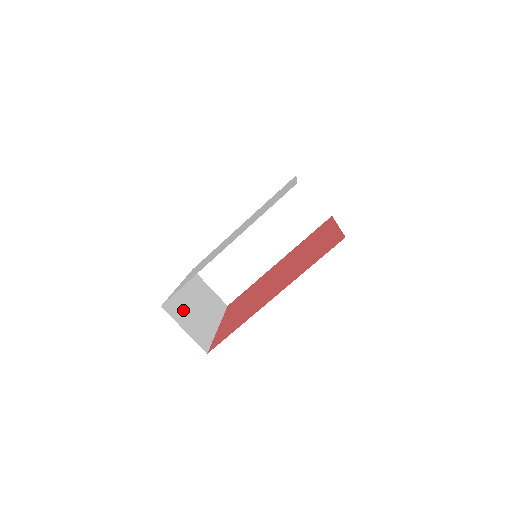
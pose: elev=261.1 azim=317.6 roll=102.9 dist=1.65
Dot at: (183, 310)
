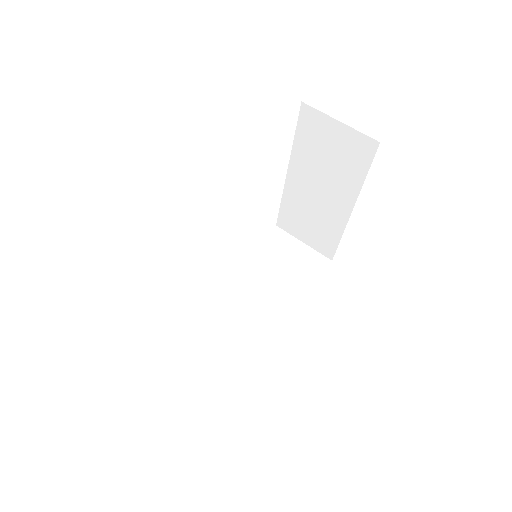
Dot at: occluded
